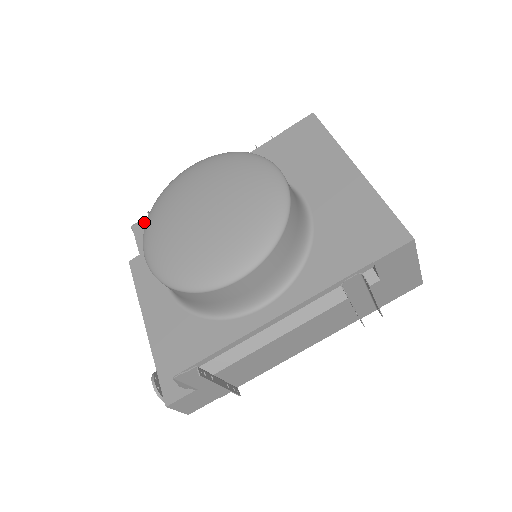
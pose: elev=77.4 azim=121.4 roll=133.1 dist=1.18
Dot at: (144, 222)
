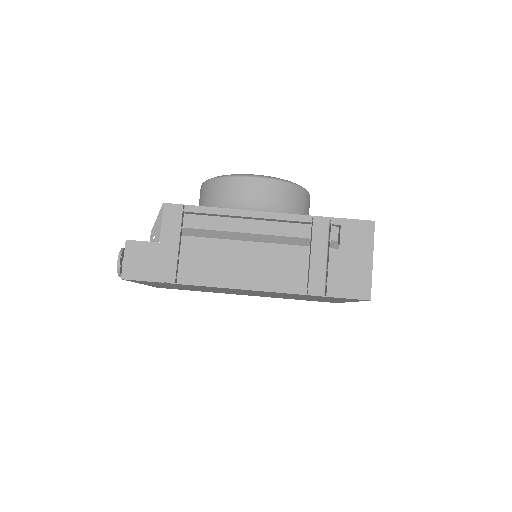
Dot at: occluded
